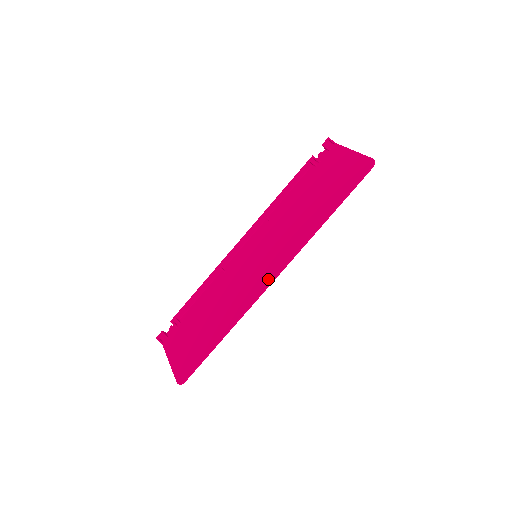
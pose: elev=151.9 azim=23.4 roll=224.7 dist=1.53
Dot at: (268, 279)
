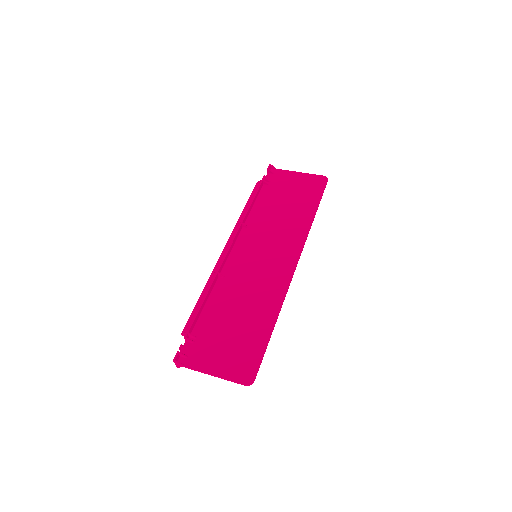
Dot at: (290, 267)
